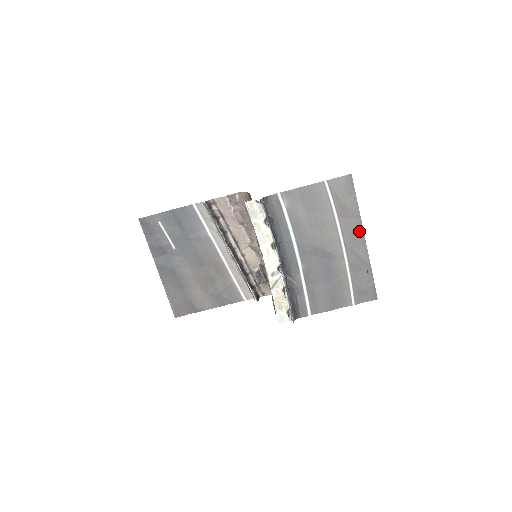
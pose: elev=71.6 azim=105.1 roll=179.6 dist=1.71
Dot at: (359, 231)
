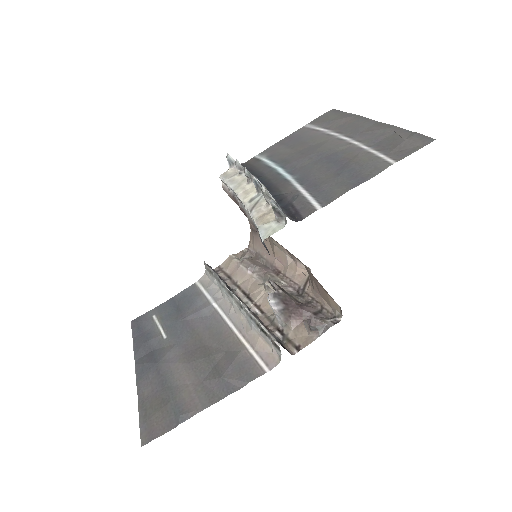
Dot at: (362, 121)
